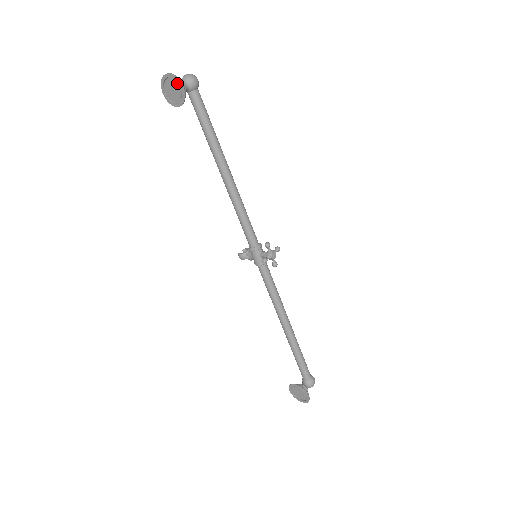
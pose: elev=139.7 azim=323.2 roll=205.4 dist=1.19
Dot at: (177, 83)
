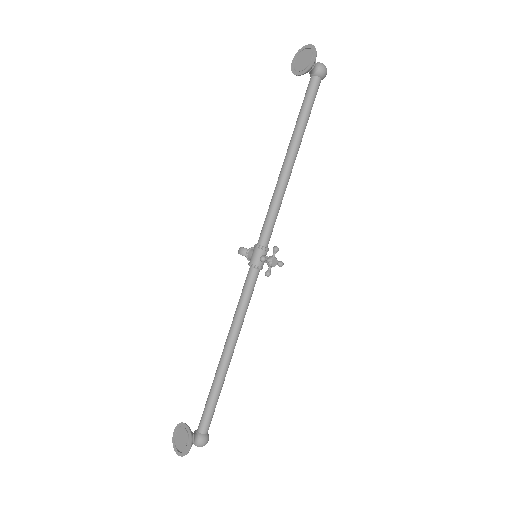
Dot at: (312, 54)
